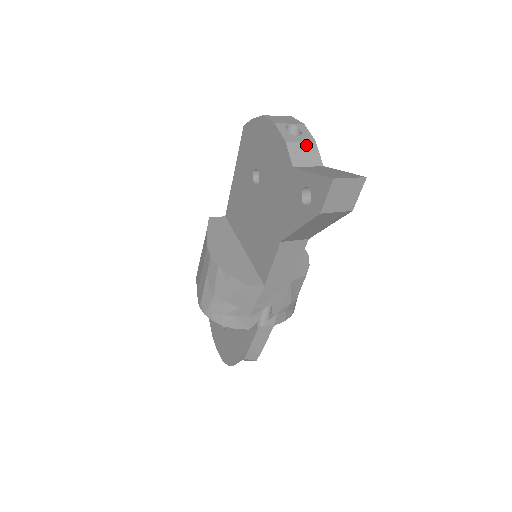
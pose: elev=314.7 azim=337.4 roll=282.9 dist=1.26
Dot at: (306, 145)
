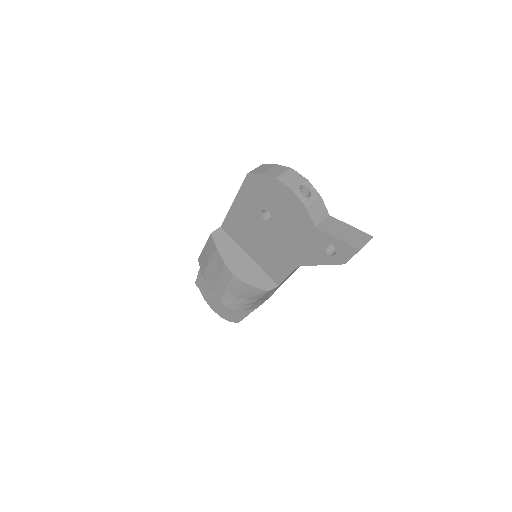
Dot at: (317, 203)
